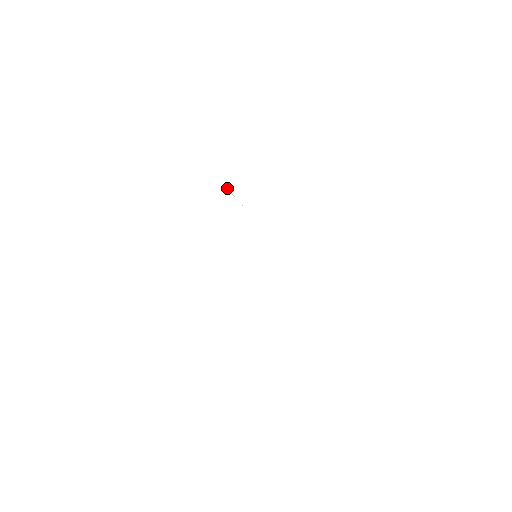
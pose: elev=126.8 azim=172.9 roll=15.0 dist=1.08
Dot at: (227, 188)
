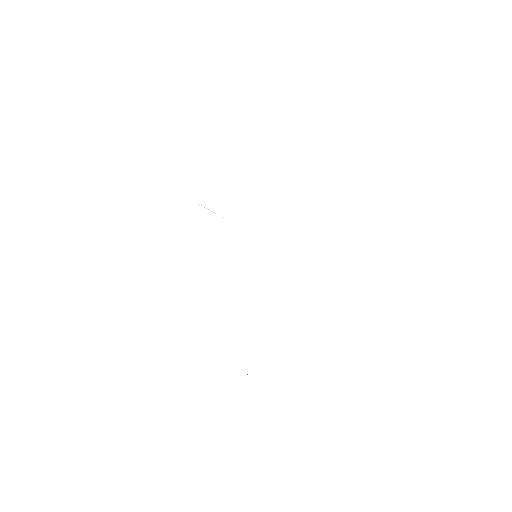
Dot at: occluded
